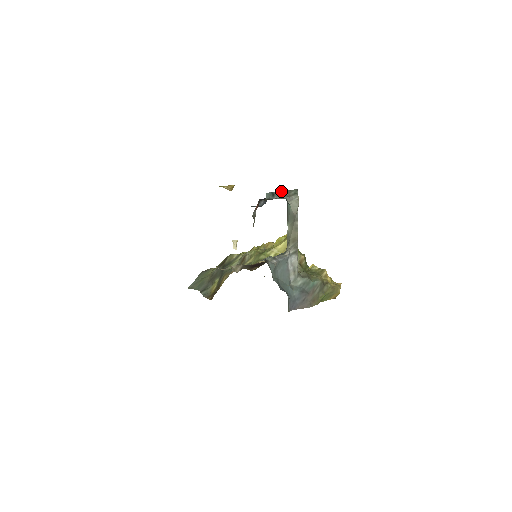
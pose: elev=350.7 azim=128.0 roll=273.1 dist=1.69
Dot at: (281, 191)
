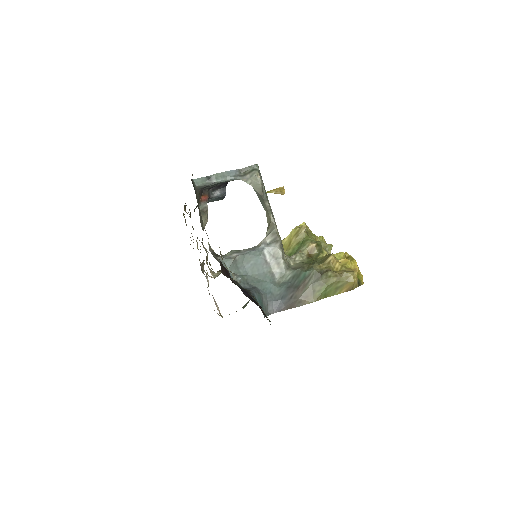
Dot at: (223, 172)
